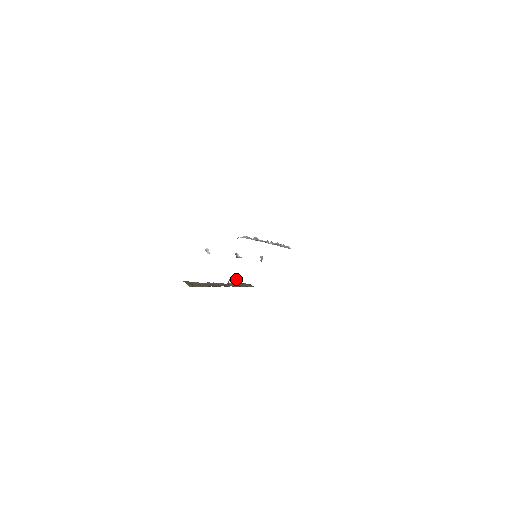
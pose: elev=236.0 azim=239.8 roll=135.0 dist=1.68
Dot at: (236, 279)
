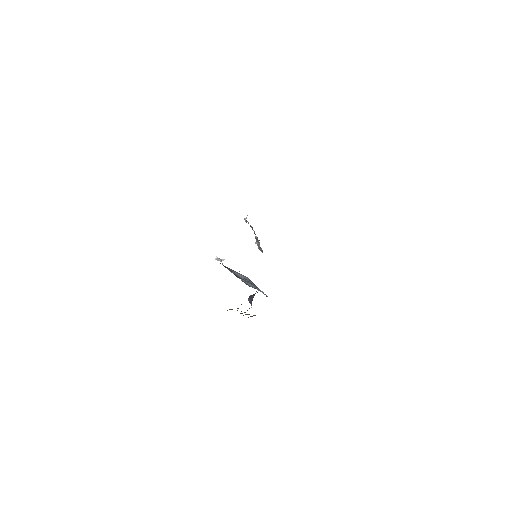
Dot at: occluded
